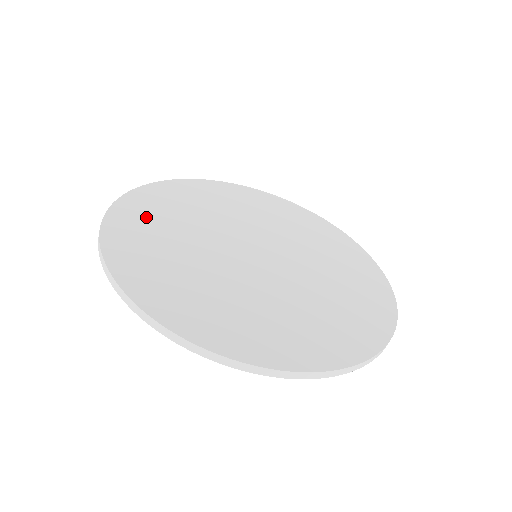
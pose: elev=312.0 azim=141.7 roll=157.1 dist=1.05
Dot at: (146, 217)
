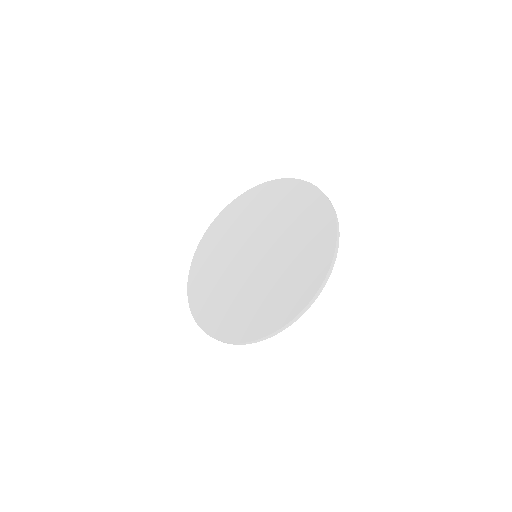
Dot at: (225, 224)
